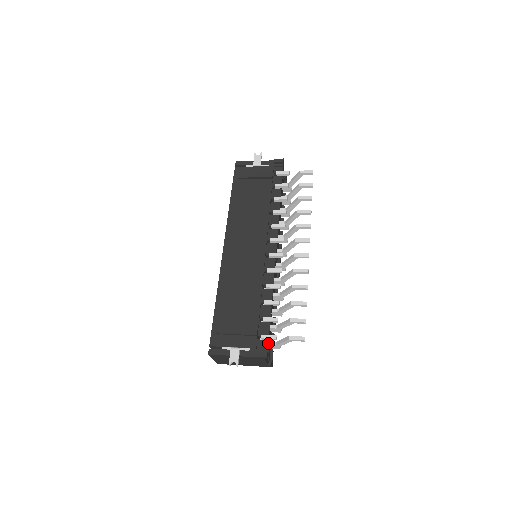
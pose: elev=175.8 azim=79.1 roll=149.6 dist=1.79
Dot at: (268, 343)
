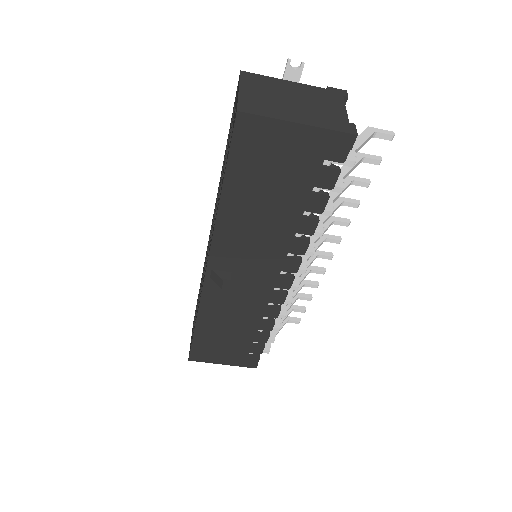
Dot at: occluded
